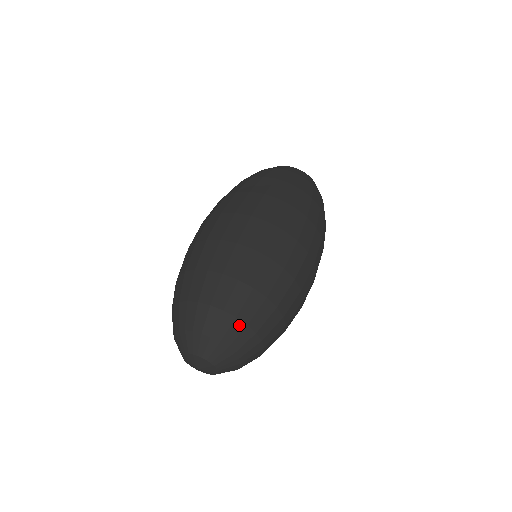
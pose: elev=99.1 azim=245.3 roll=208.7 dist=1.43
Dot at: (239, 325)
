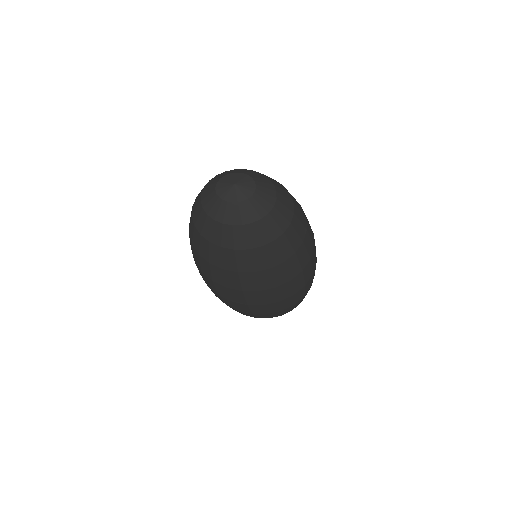
Dot at: occluded
